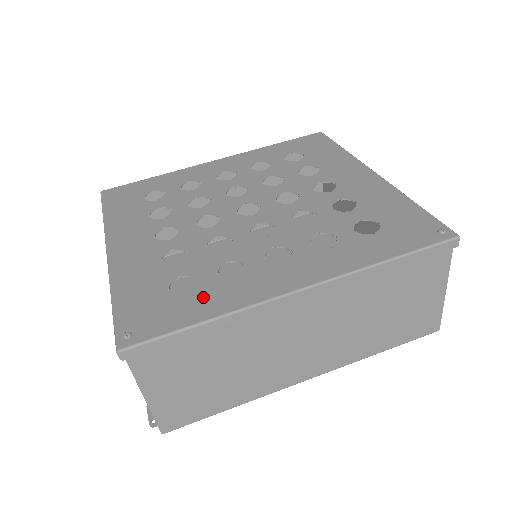
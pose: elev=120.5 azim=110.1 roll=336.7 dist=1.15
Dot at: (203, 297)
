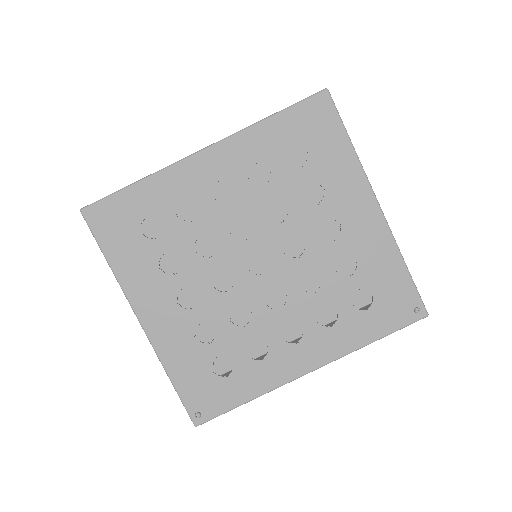
Dot at: (242, 380)
